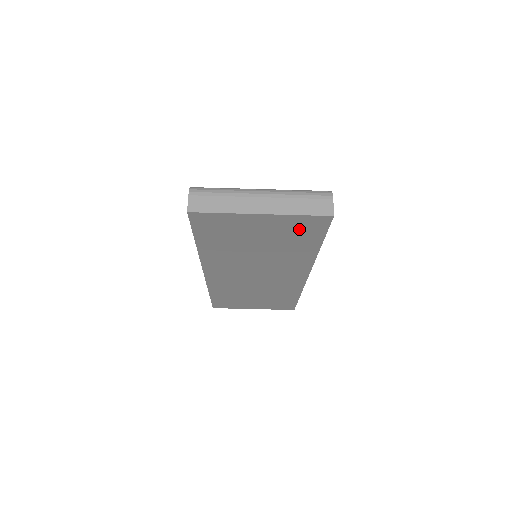
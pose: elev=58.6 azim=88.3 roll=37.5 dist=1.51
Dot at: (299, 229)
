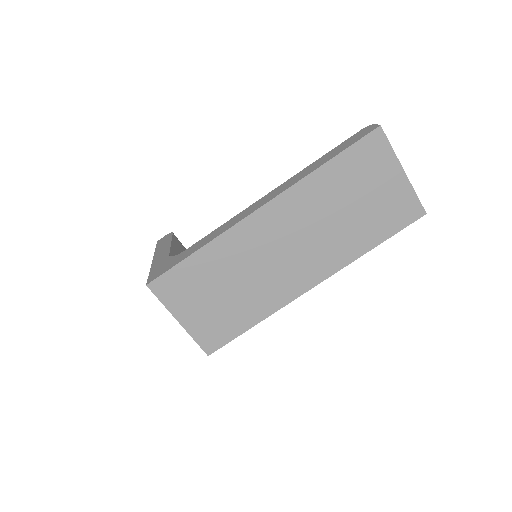
Dot at: (397, 210)
